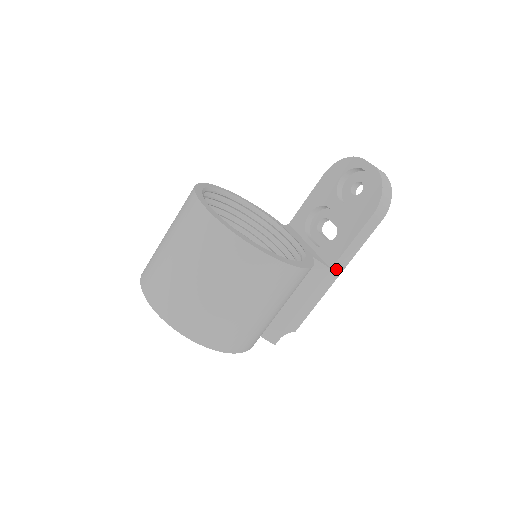
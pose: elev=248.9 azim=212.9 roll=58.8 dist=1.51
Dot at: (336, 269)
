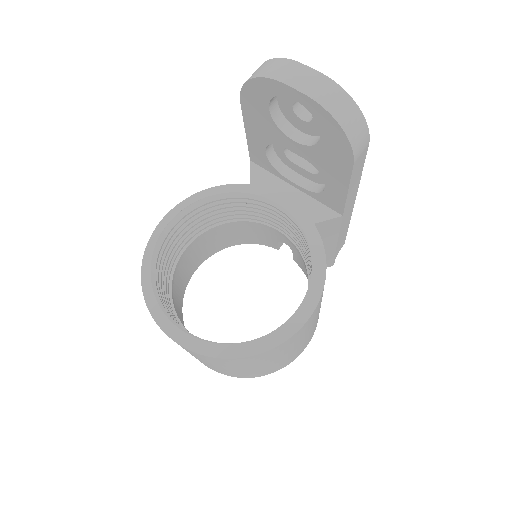
Dot at: (348, 207)
